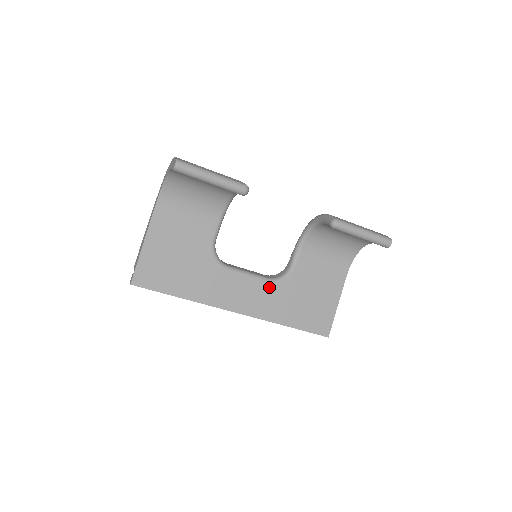
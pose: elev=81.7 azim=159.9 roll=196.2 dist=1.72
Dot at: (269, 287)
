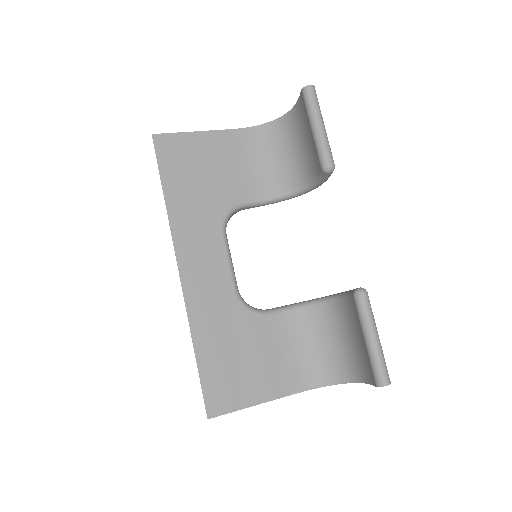
Dot at: (229, 294)
